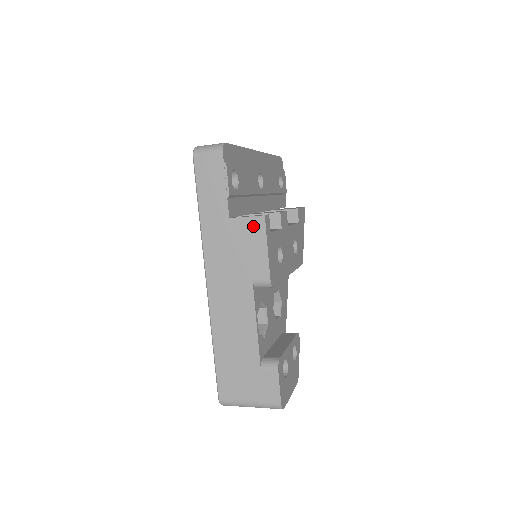
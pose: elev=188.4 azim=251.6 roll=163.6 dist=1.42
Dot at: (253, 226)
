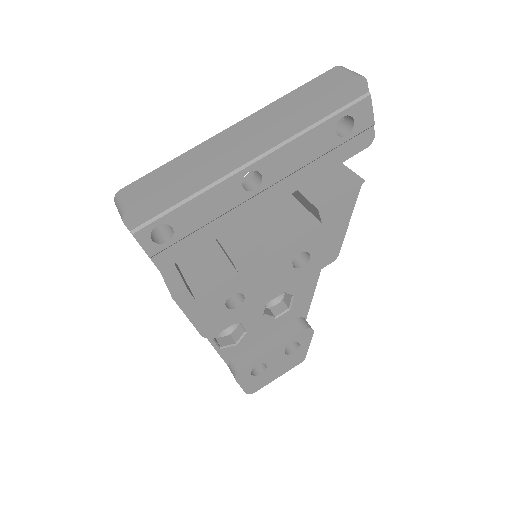
Dot at: occluded
